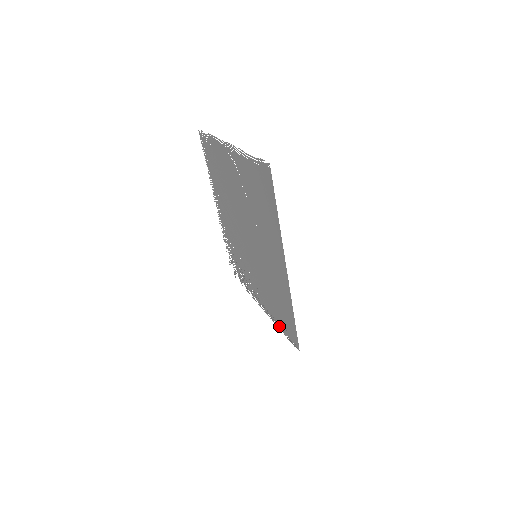
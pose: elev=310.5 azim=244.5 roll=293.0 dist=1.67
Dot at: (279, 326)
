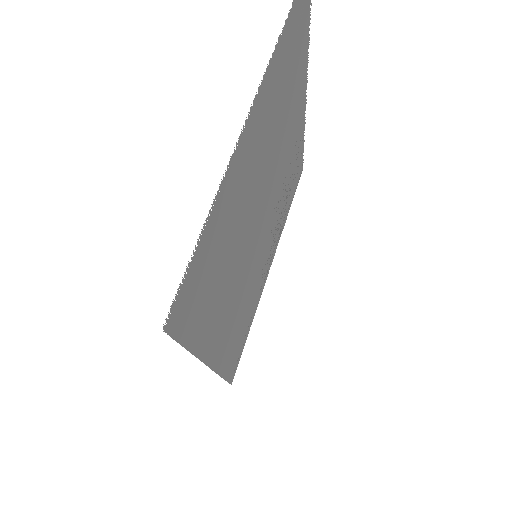
Dot at: (249, 327)
